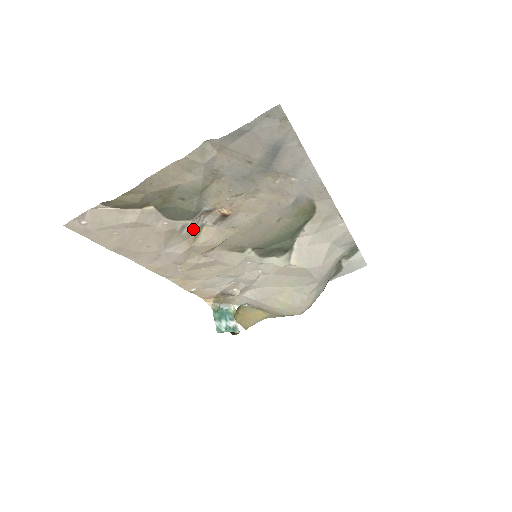
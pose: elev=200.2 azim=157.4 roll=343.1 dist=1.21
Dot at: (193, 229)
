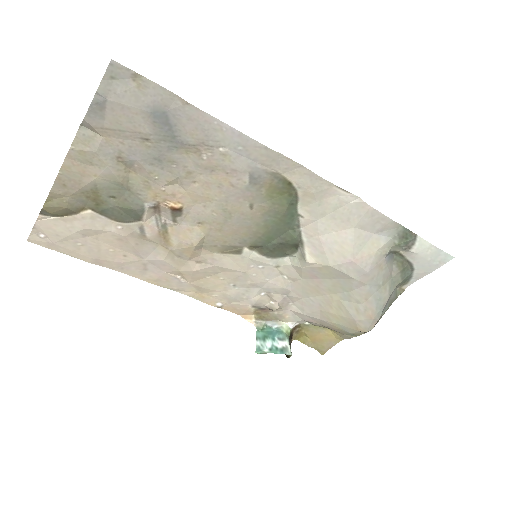
Dot at: (156, 231)
